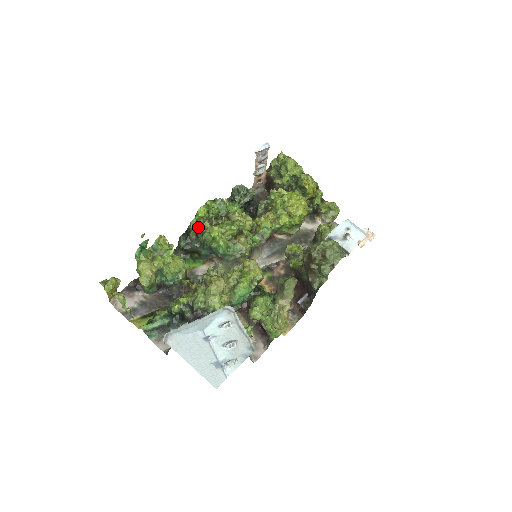
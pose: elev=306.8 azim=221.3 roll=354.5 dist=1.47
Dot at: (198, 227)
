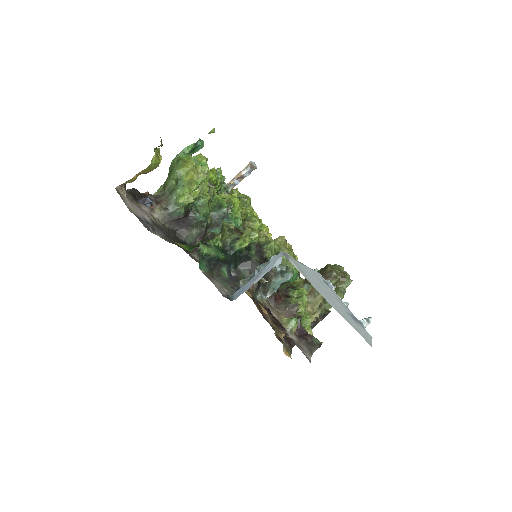
Dot at: occluded
